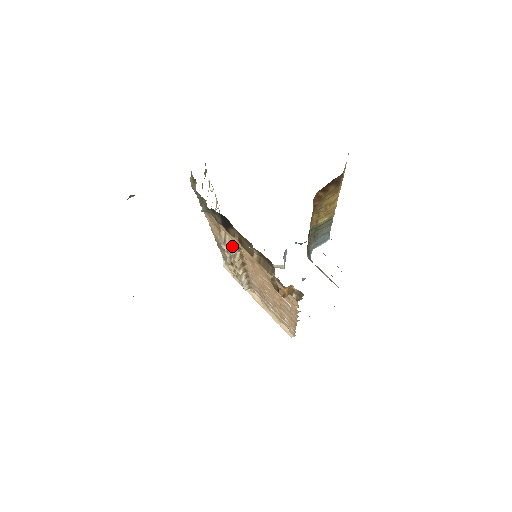
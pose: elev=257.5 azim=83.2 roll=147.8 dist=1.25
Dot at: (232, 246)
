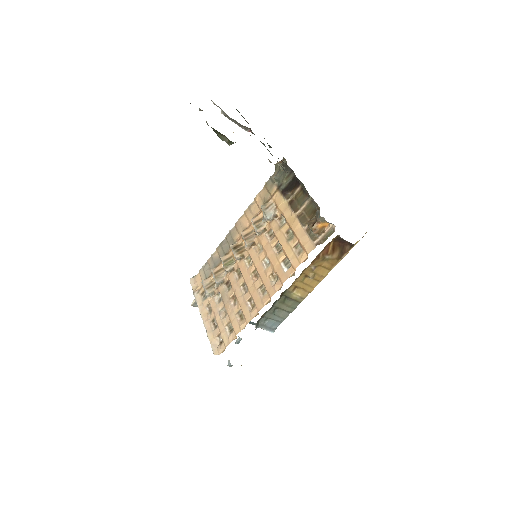
Dot at: (271, 212)
